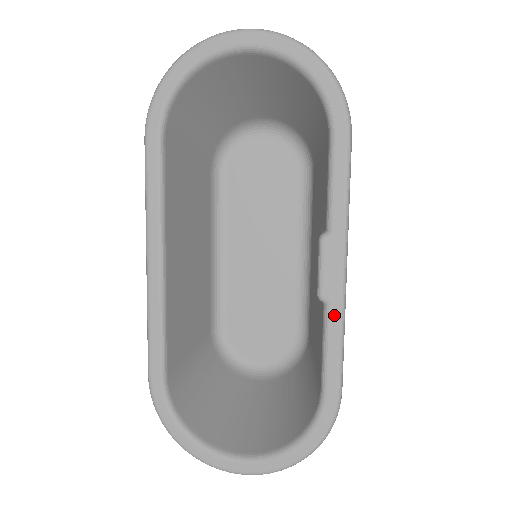
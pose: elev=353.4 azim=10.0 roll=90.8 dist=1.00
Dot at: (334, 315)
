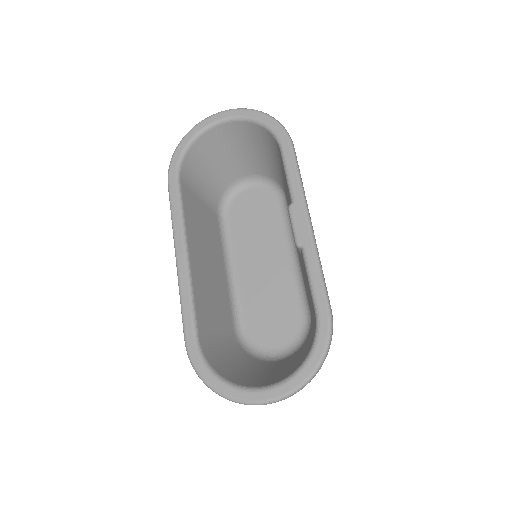
Dot at: (310, 253)
